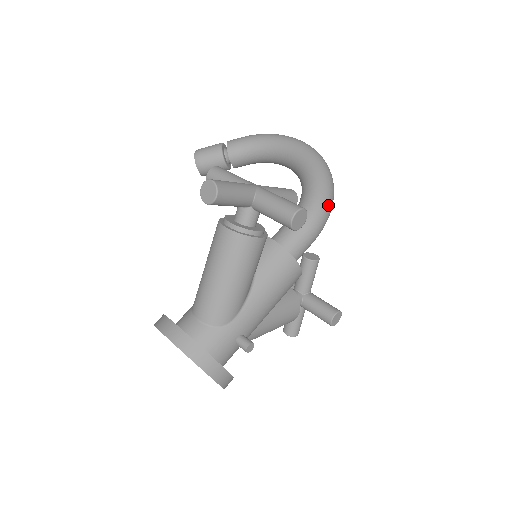
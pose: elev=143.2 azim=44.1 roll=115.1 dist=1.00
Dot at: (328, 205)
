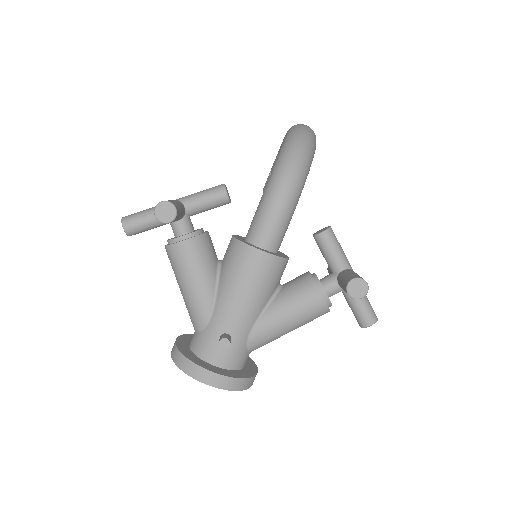
Dot at: (284, 174)
